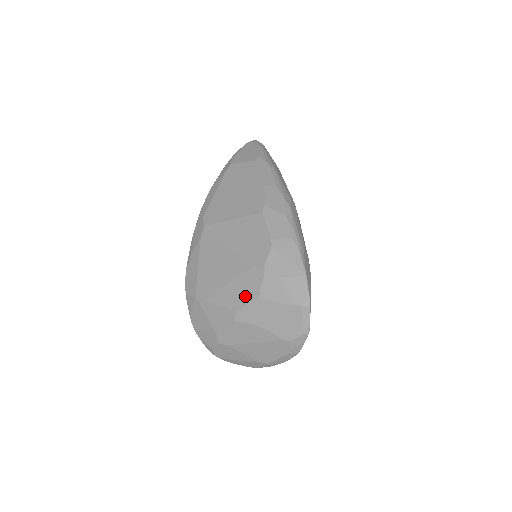
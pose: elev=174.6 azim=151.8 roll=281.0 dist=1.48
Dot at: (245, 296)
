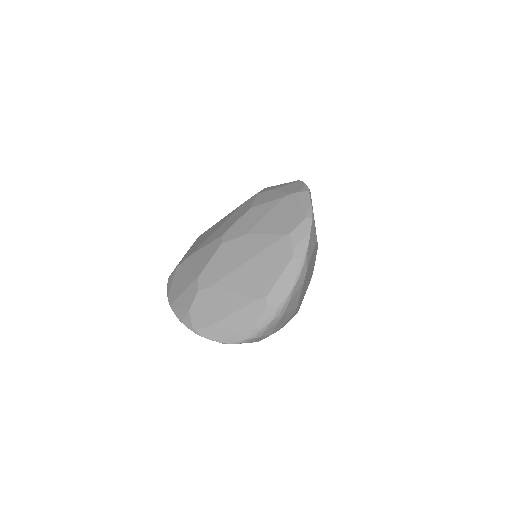
Dot at: (235, 219)
